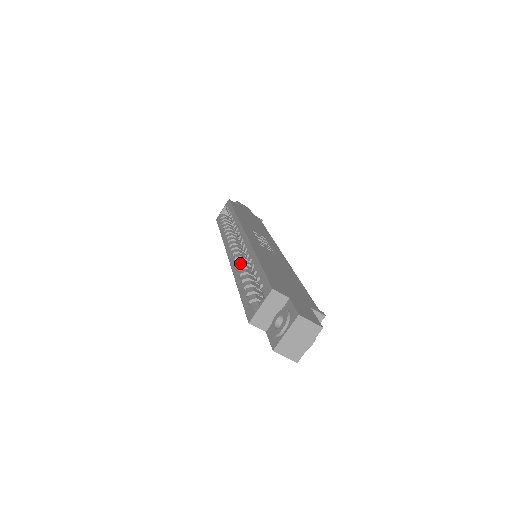
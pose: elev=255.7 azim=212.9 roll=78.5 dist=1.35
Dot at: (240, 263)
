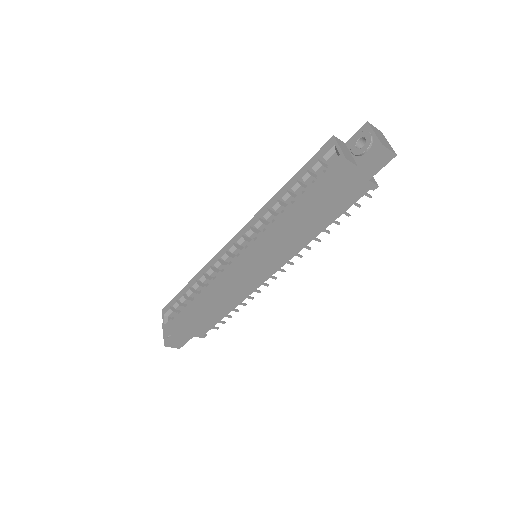
Dot at: (264, 230)
